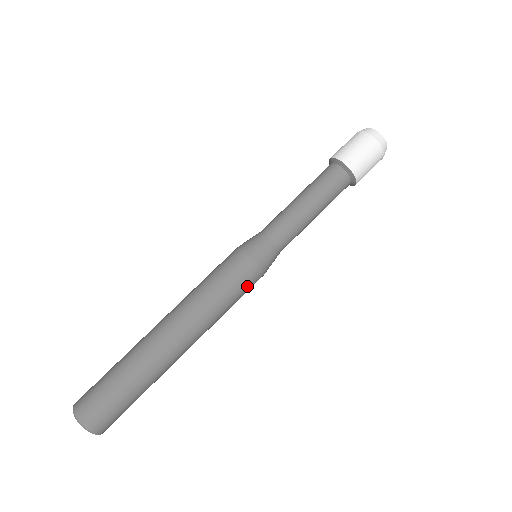
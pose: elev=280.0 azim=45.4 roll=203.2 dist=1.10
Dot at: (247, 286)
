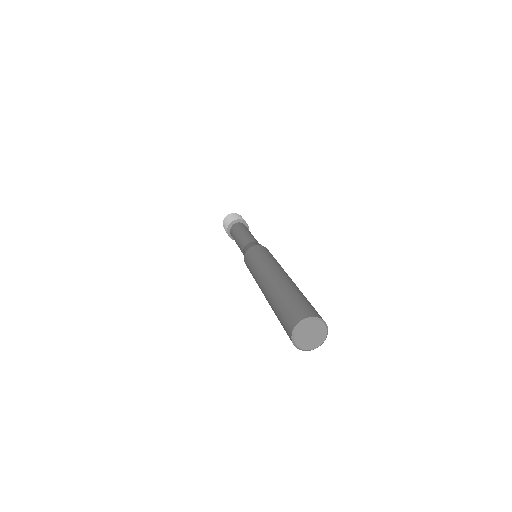
Dot at: (266, 251)
